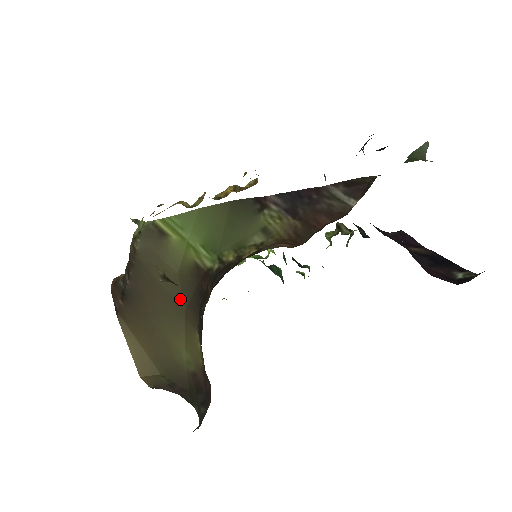
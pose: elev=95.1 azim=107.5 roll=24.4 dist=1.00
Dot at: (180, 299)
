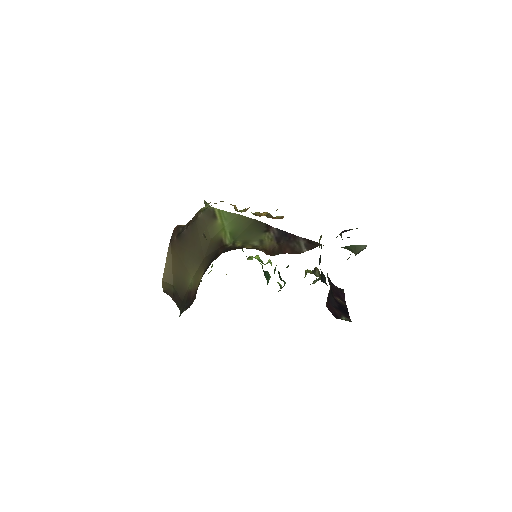
Dot at: (205, 252)
